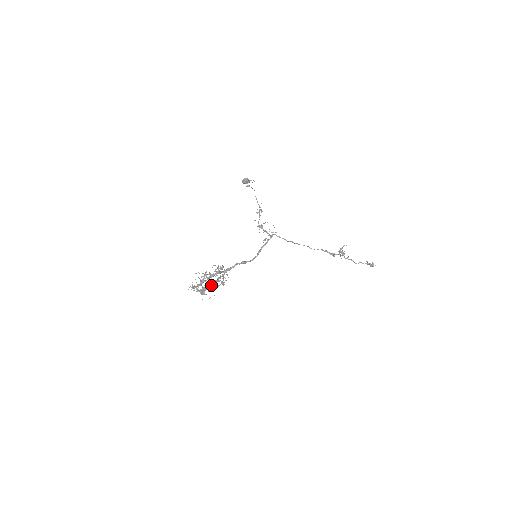
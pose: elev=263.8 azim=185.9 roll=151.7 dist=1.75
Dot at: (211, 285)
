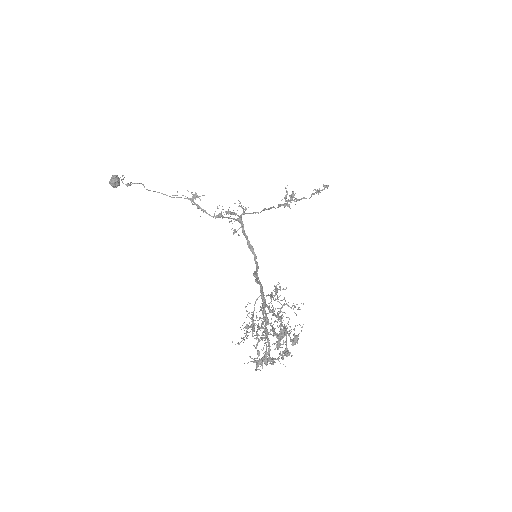
Dot at: (286, 330)
